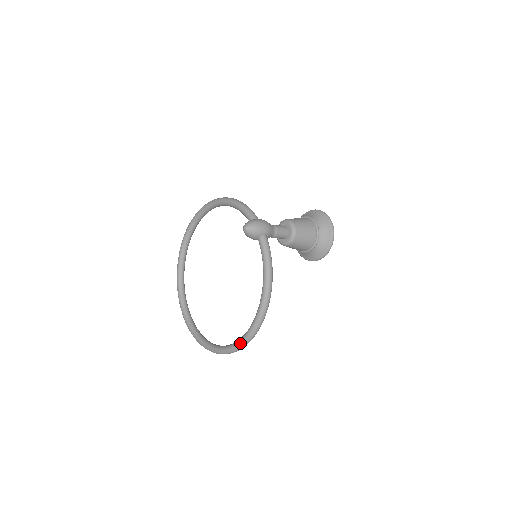
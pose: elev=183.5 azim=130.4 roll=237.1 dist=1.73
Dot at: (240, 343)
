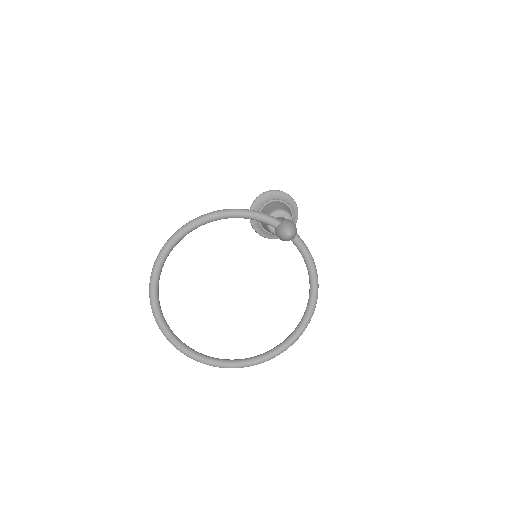
Dot at: (297, 337)
